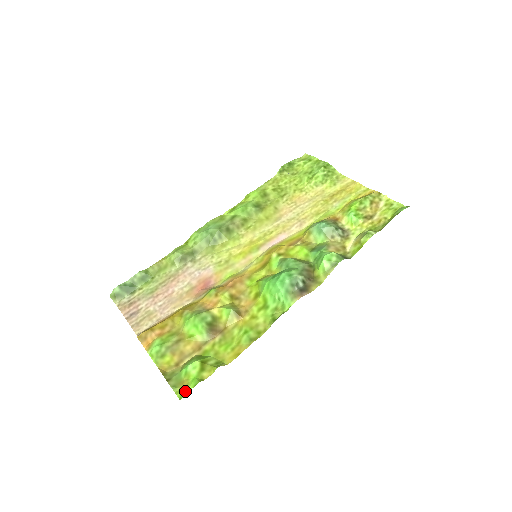
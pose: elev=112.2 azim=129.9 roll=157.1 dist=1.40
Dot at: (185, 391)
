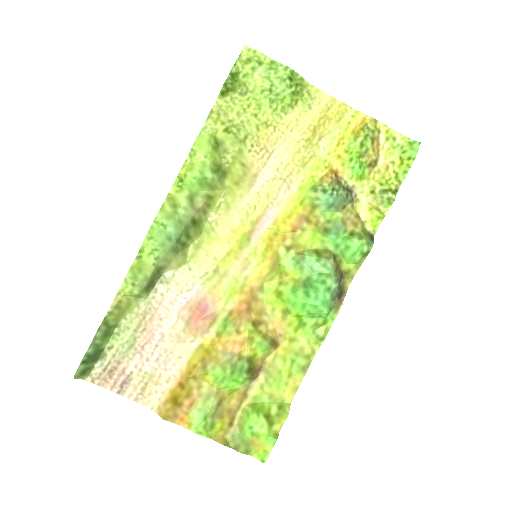
Dot at: (265, 453)
